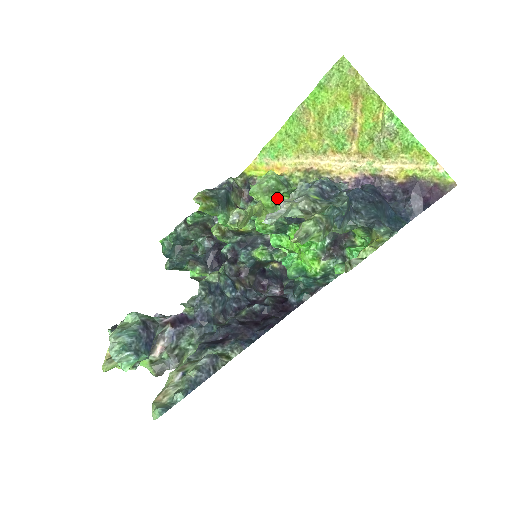
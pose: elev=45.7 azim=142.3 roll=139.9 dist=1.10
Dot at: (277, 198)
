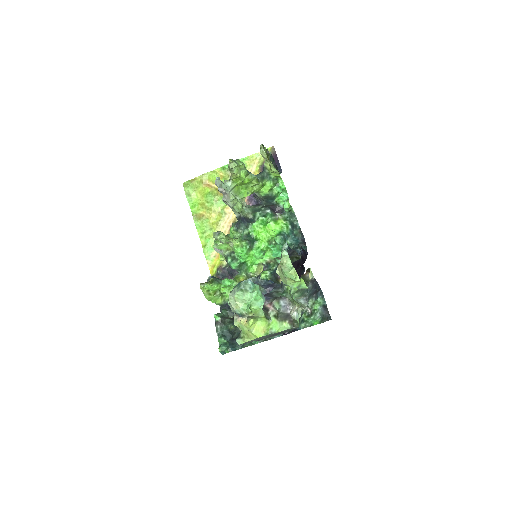
Dot at: occluded
